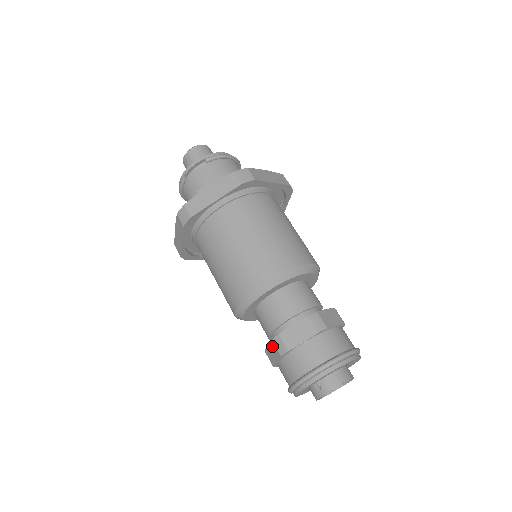
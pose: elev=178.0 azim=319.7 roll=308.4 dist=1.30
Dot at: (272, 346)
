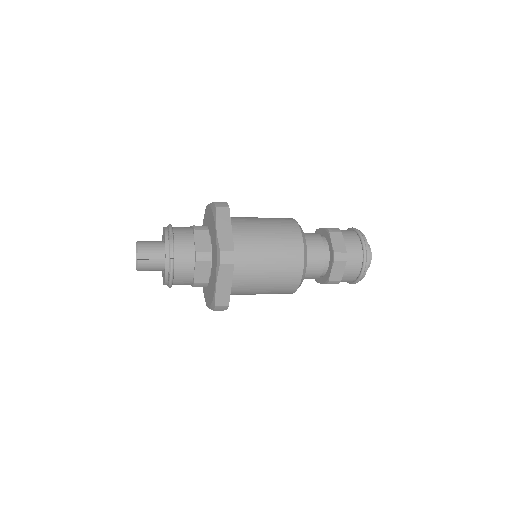
Dot at: (336, 265)
